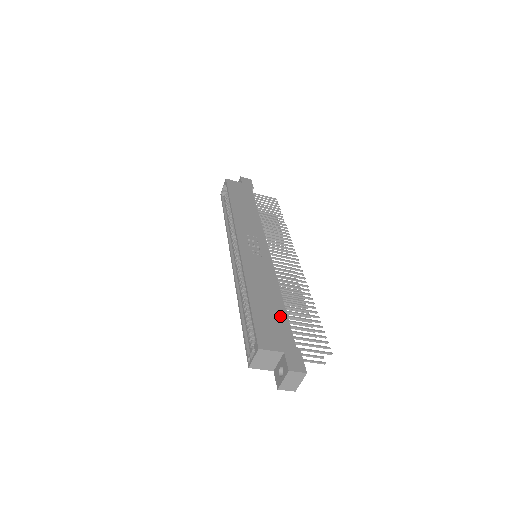
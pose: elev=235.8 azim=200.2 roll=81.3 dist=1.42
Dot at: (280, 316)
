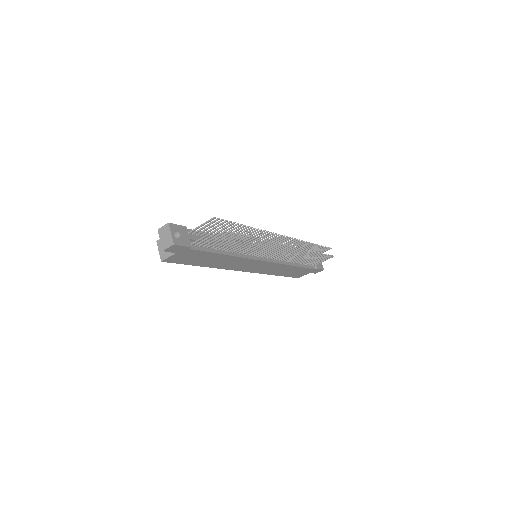
Dot at: occluded
